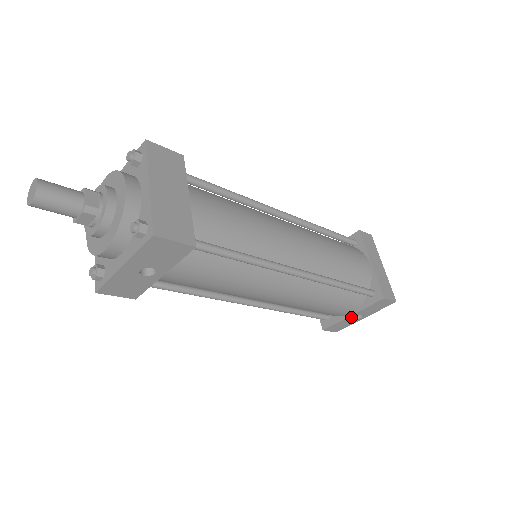
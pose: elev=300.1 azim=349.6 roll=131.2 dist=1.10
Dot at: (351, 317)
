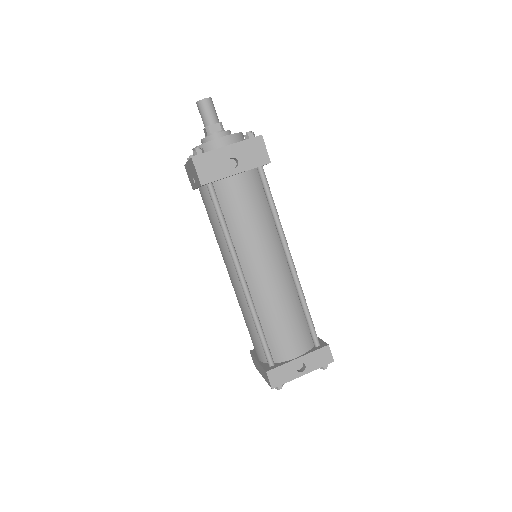
Dot at: (296, 363)
